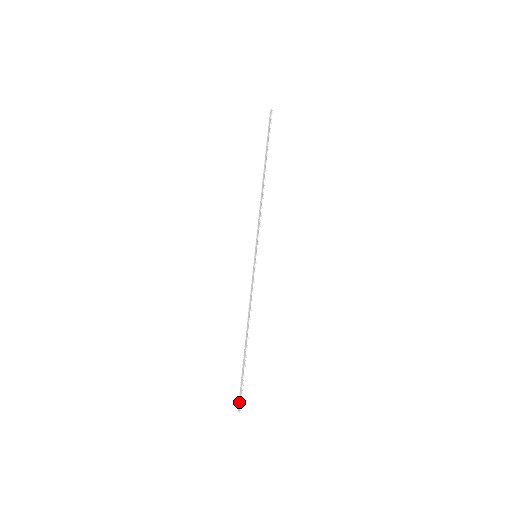
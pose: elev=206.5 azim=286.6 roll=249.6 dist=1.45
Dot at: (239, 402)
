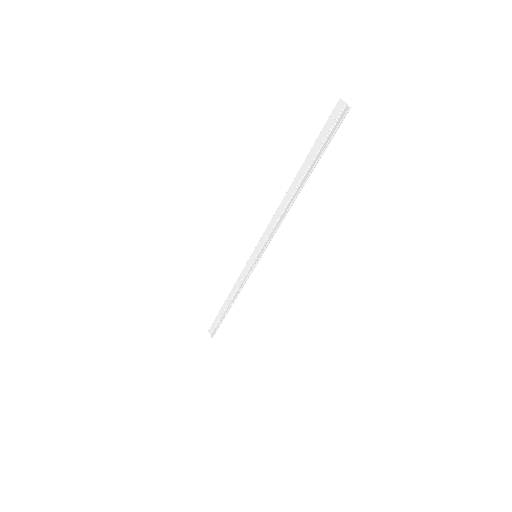
Dot at: (212, 331)
